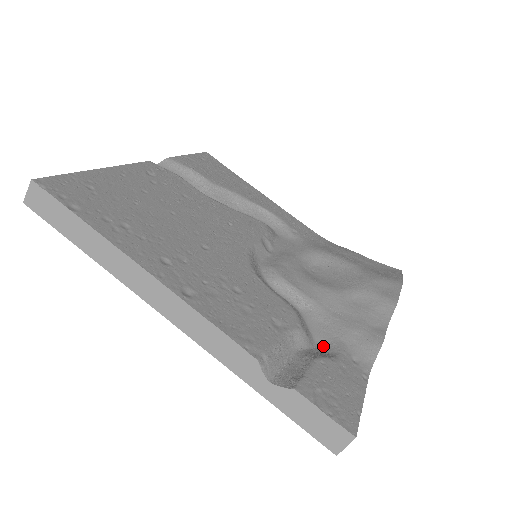
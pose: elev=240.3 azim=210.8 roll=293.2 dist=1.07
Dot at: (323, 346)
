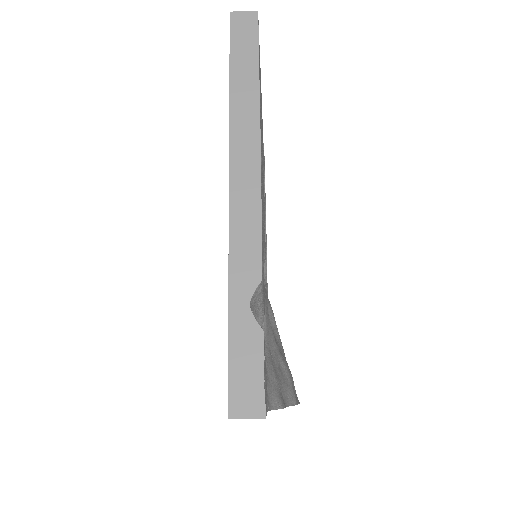
Dot at: occluded
